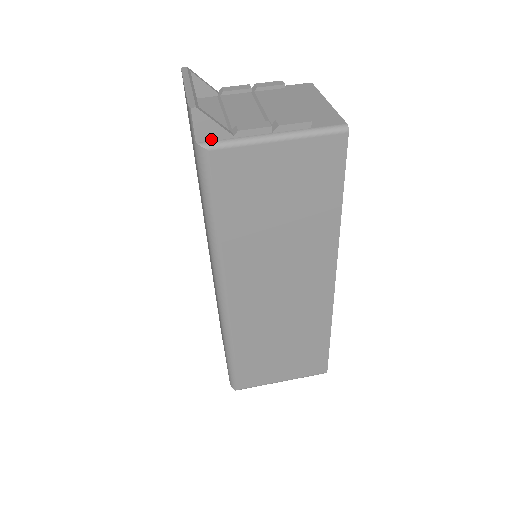
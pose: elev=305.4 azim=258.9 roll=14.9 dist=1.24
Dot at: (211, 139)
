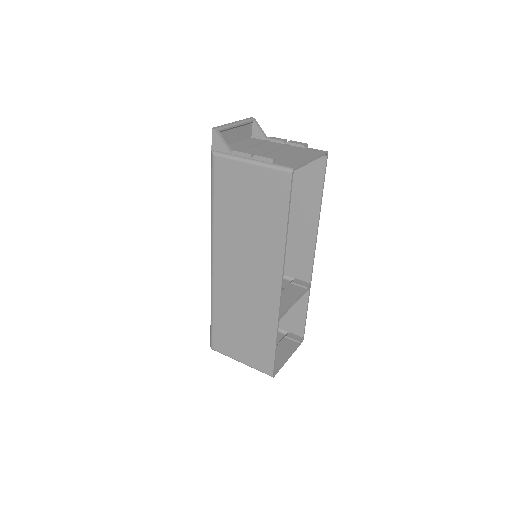
Dot at: (219, 150)
